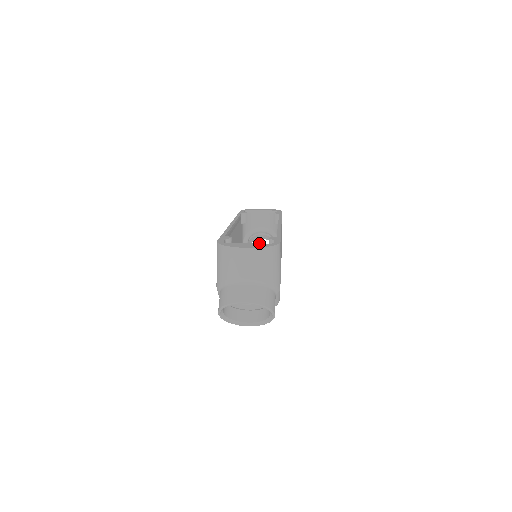
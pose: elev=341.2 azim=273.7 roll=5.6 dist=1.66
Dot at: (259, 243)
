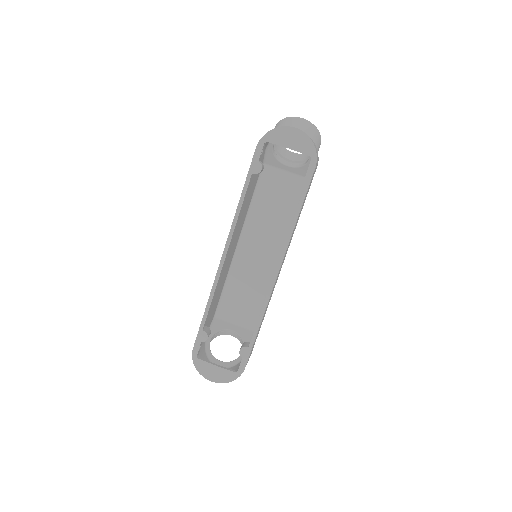
Dot at: (225, 369)
